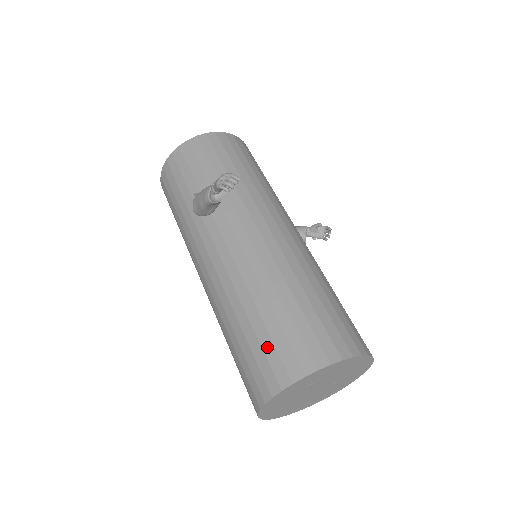
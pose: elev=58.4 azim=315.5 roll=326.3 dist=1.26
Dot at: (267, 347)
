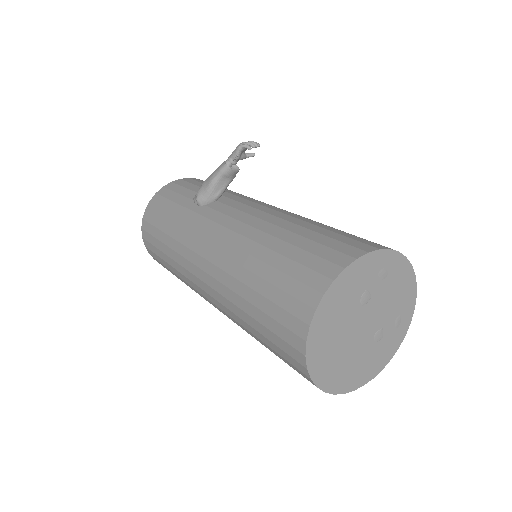
Dot at: (312, 248)
